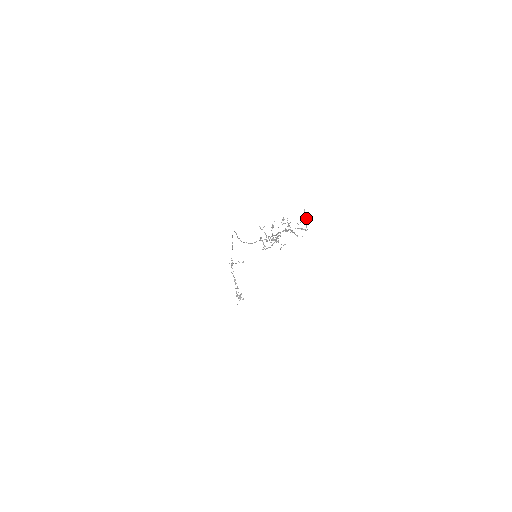
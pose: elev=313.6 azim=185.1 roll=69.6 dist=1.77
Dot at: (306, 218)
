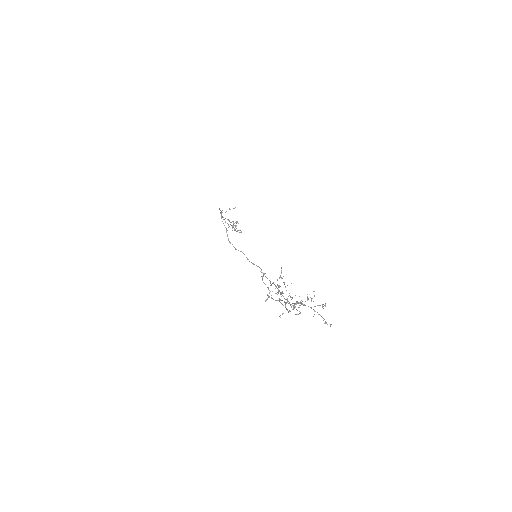
Dot at: (326, 323)
